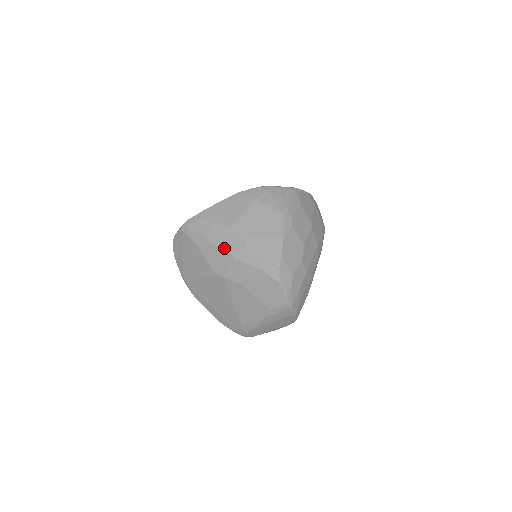
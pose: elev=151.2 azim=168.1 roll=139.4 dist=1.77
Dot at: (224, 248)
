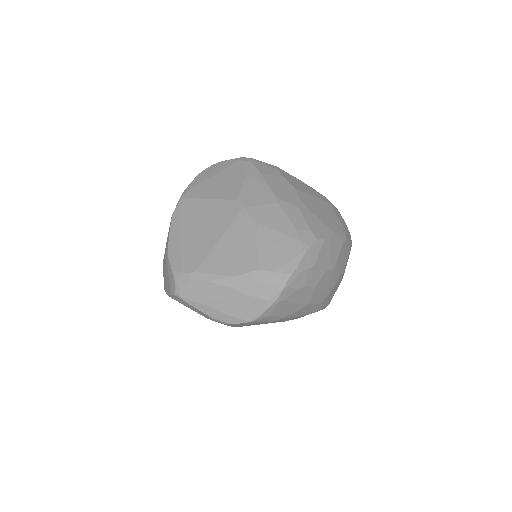
Dot at: (274, 191)
